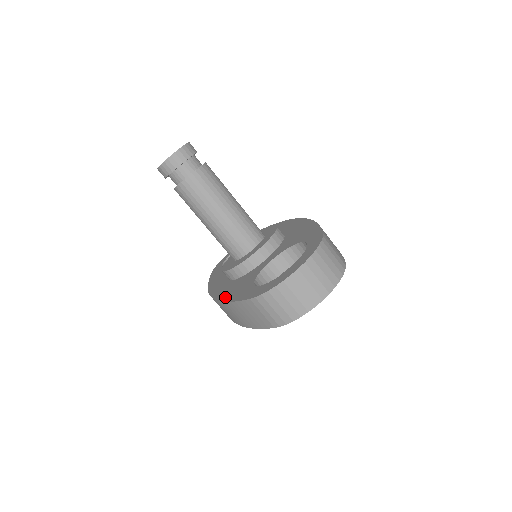
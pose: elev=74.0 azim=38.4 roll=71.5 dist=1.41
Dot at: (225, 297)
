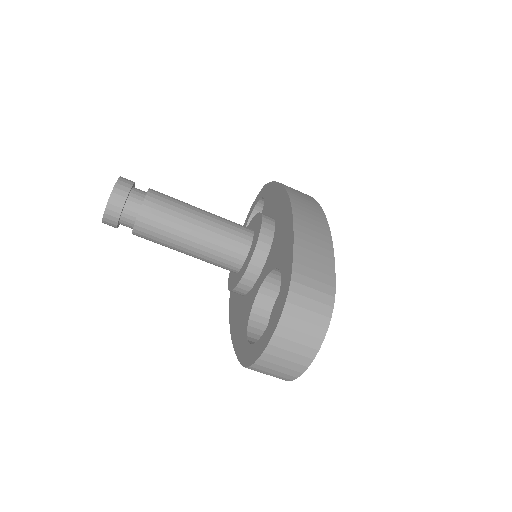
Dot at: (233, 331)
